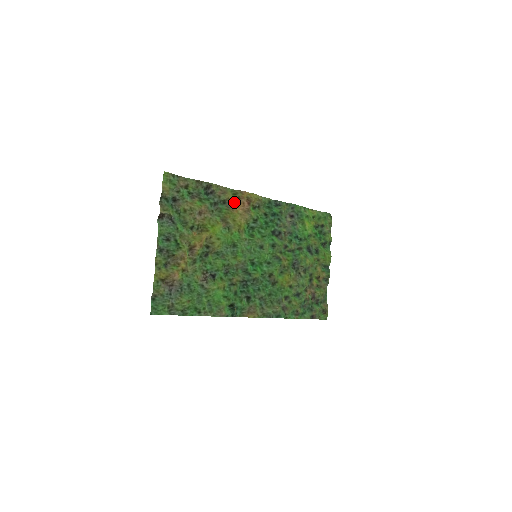
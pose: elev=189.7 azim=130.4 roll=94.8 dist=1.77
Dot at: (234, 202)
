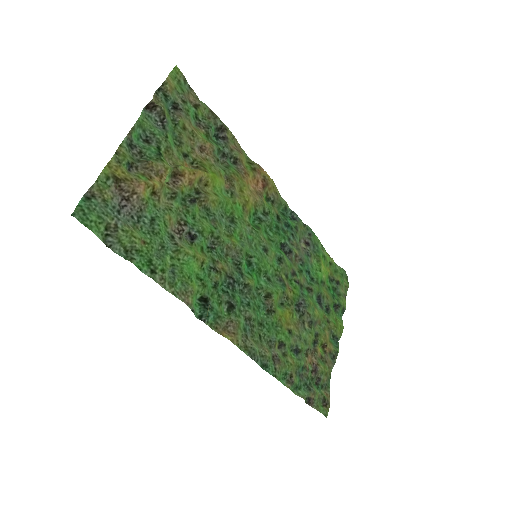
Dot at: (247, 170)
